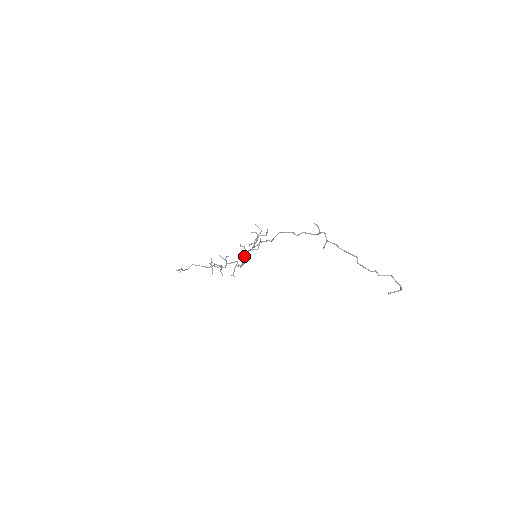
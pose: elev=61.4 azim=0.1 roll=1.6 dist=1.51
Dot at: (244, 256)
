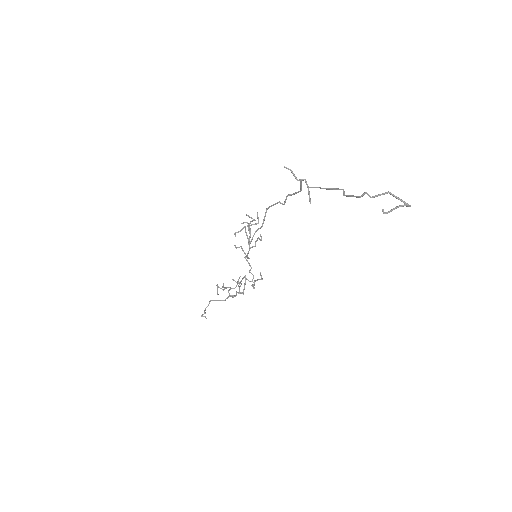
Dot at: (249, 264)
